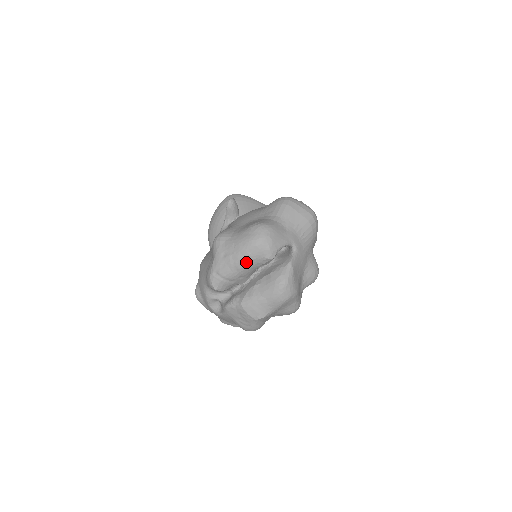
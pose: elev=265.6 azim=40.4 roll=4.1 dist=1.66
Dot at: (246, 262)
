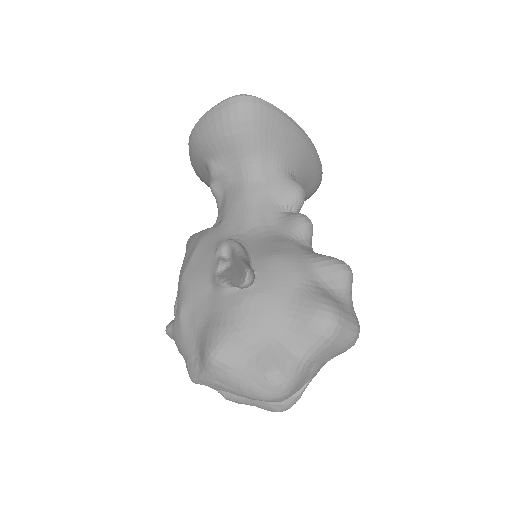
Dot at: occluded
